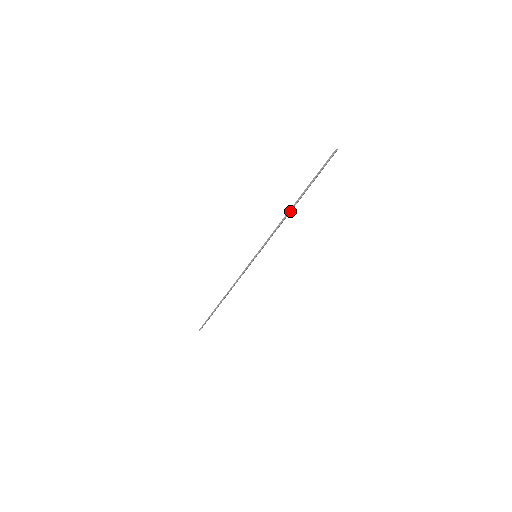
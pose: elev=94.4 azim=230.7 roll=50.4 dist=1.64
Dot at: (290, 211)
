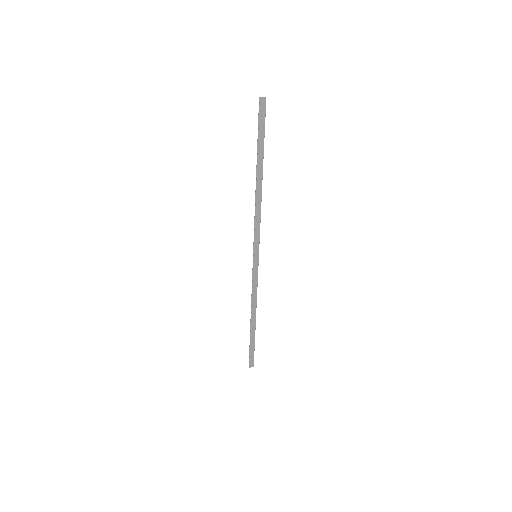
Dot at: (256, 187)
